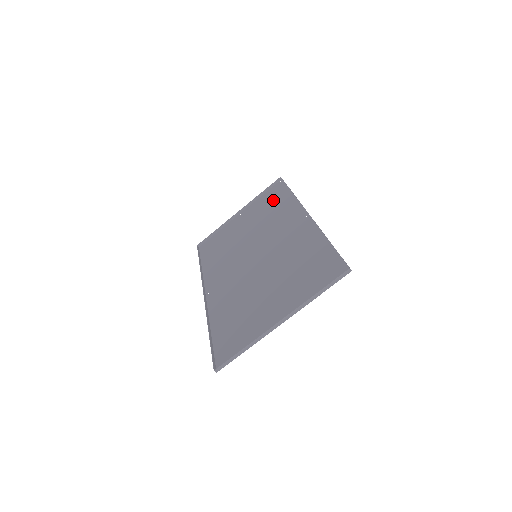
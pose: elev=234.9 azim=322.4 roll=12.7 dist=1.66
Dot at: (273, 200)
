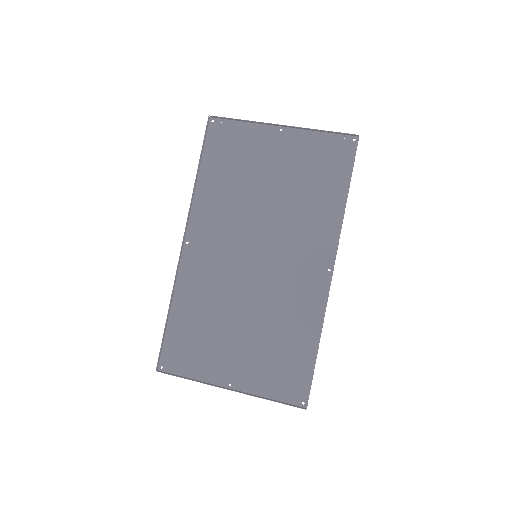
Dot at: (325, 172)
